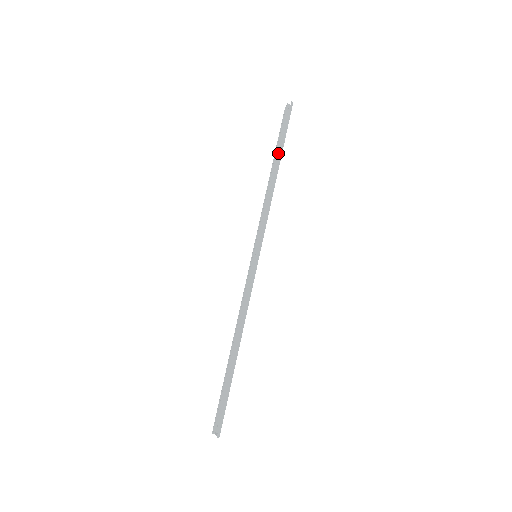
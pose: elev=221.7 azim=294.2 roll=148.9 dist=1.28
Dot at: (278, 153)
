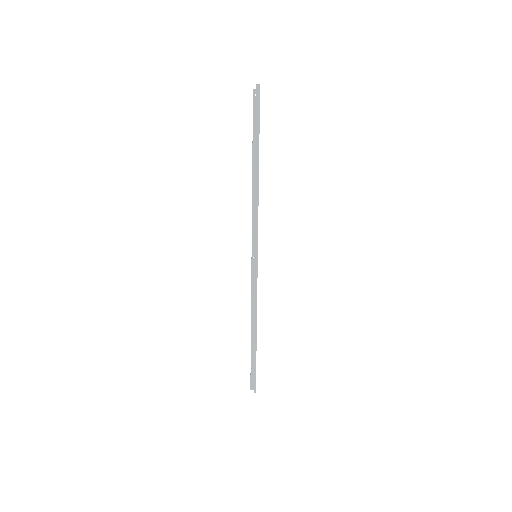
Dot at: (255, 152)
